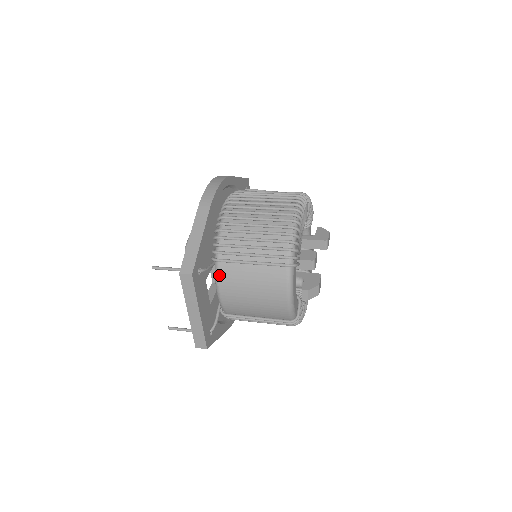
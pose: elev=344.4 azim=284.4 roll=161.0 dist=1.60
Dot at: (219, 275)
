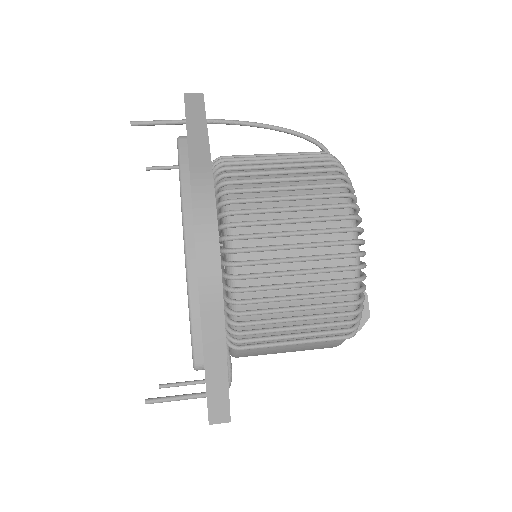
Dot at: (239, 354)
